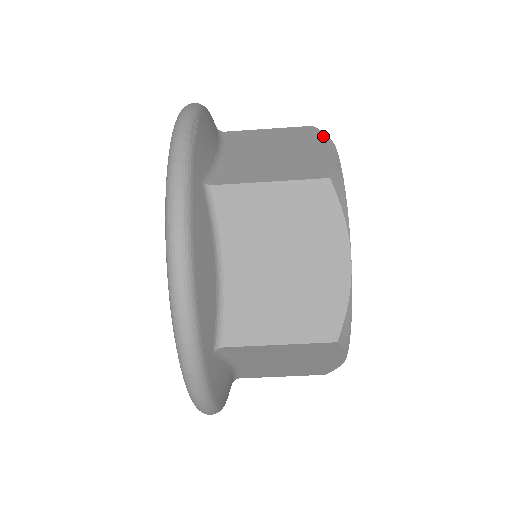
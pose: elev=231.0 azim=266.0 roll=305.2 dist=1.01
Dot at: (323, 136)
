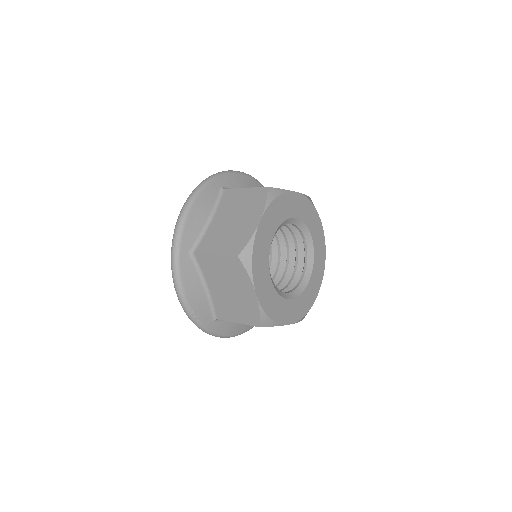
Dot at: (247, 276)
